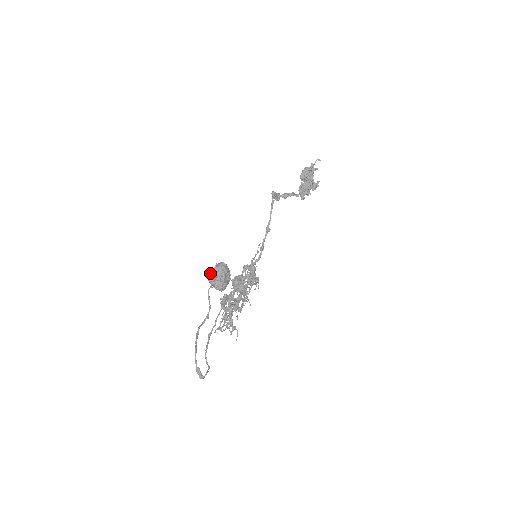
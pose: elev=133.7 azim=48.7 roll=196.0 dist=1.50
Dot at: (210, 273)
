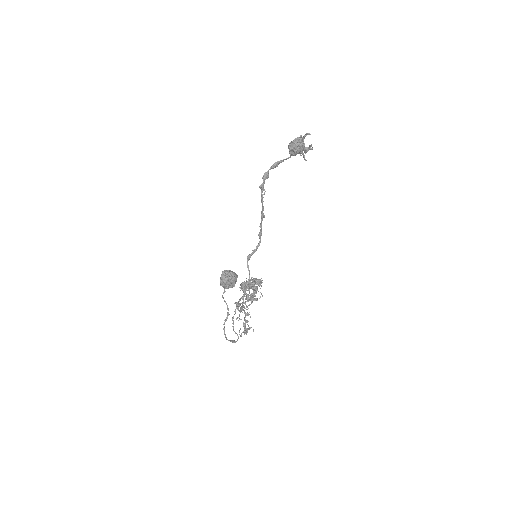
Dot at: (220, 283)
